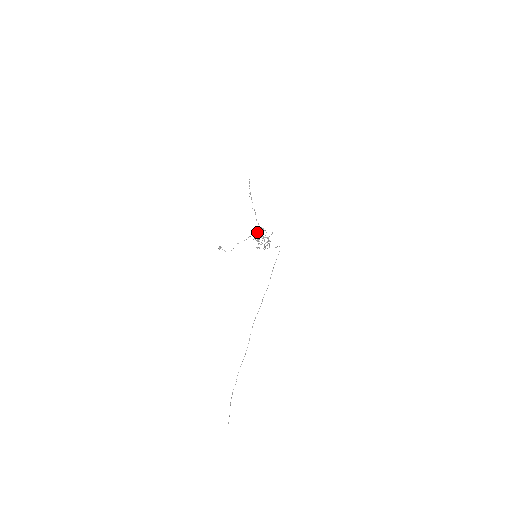
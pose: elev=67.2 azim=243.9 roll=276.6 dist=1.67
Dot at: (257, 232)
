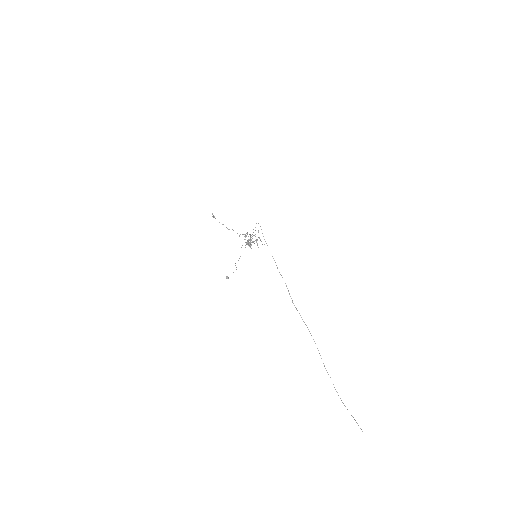
Dot at: occluded
